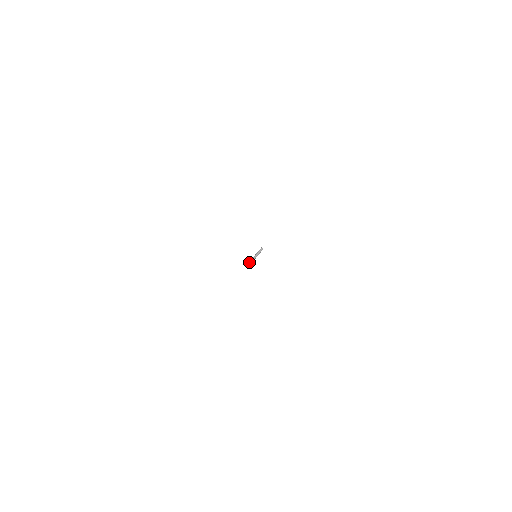
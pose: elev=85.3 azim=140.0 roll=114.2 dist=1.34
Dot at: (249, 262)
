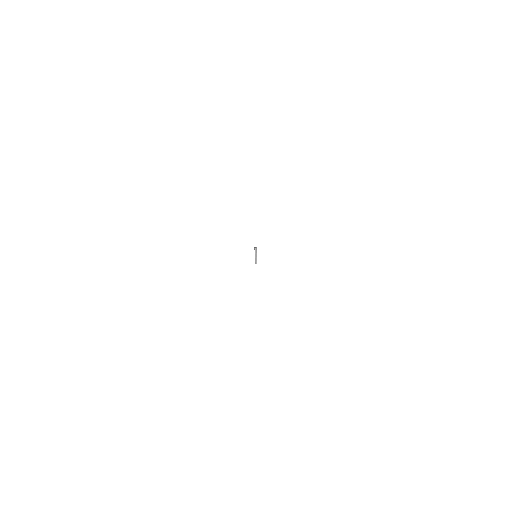
Dot at: occluded
